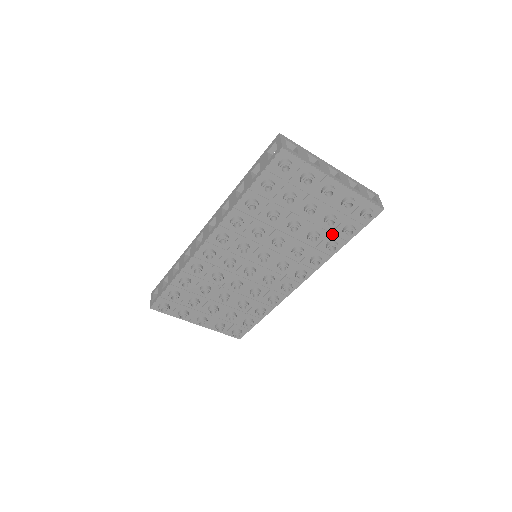
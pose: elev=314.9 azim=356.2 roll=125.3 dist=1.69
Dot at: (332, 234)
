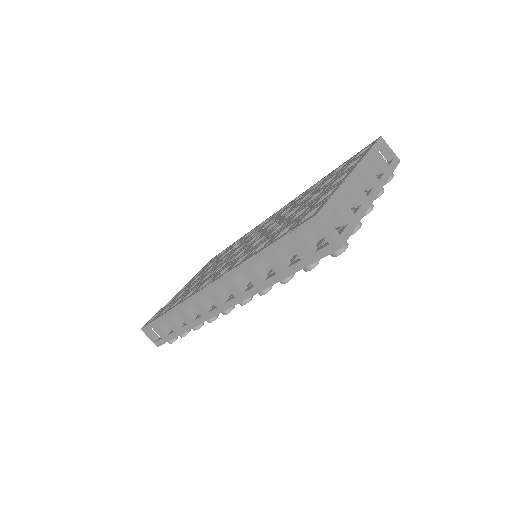
Dot at: occluded
